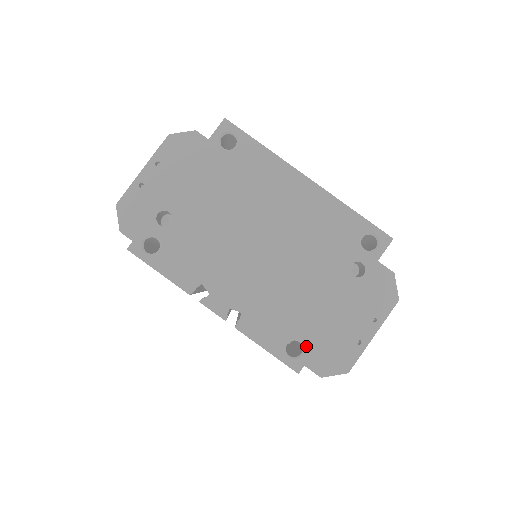
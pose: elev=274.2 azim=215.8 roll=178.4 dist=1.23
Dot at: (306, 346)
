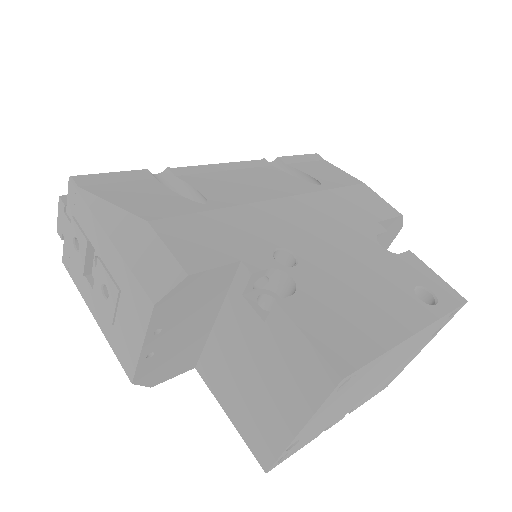
Dot at: occluded
